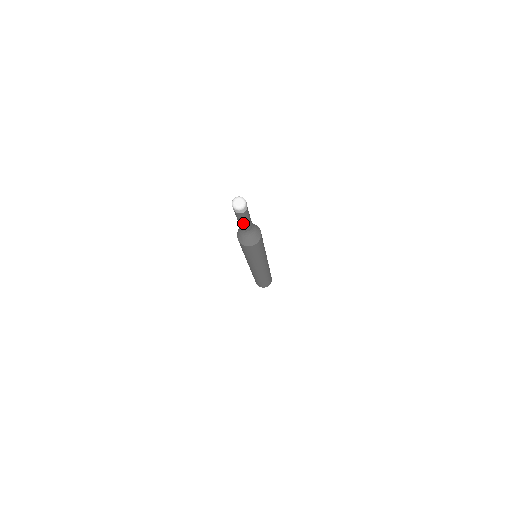
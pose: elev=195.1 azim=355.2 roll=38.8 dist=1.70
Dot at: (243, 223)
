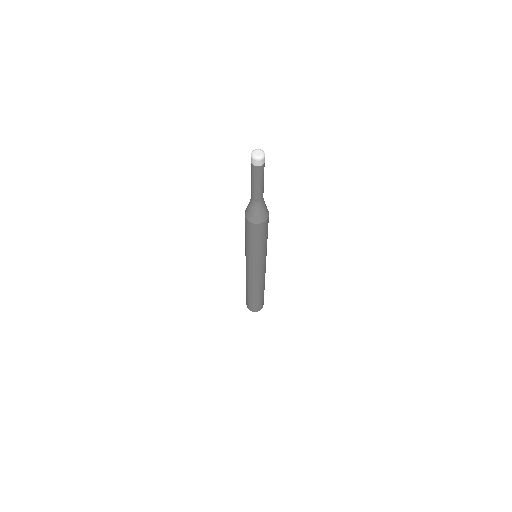
Dot at: (262, 184)
